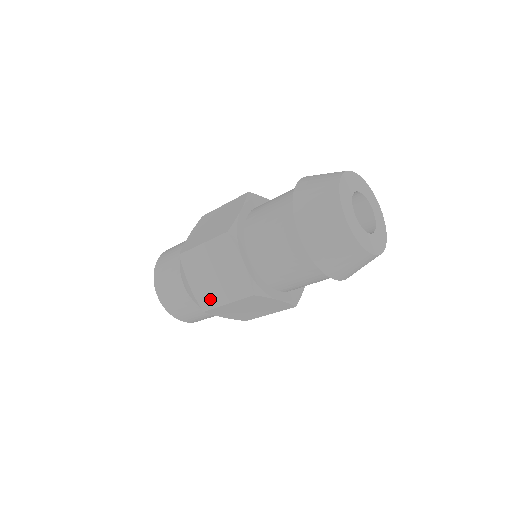
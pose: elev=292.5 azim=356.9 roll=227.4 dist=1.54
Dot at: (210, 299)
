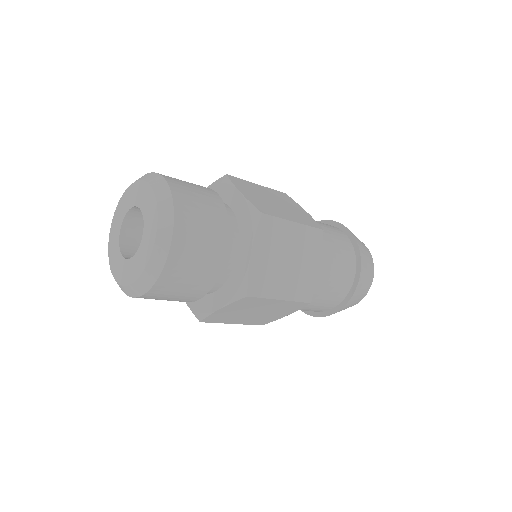
Dot at: (271, 210)
